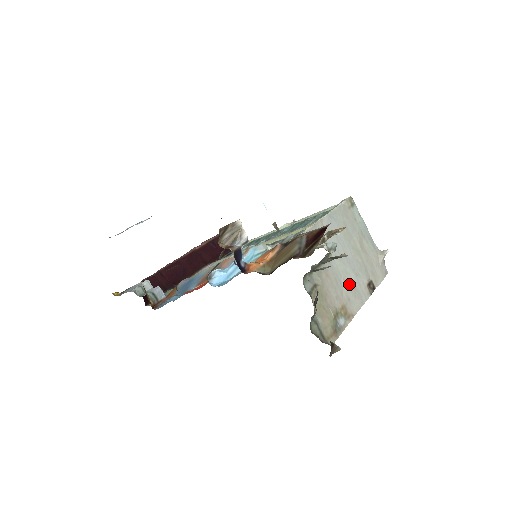
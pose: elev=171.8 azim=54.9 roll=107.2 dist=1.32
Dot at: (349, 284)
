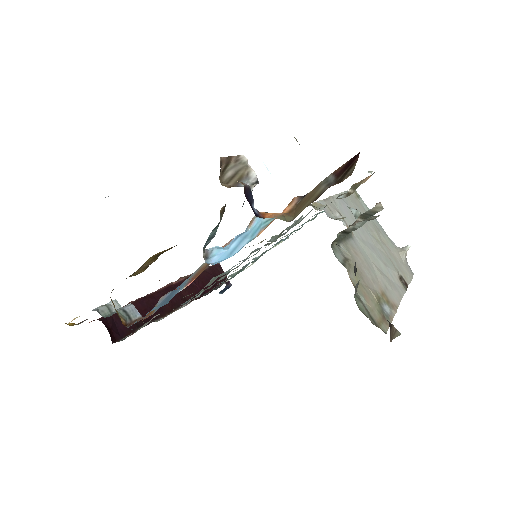
Dot at: (381, 271)
